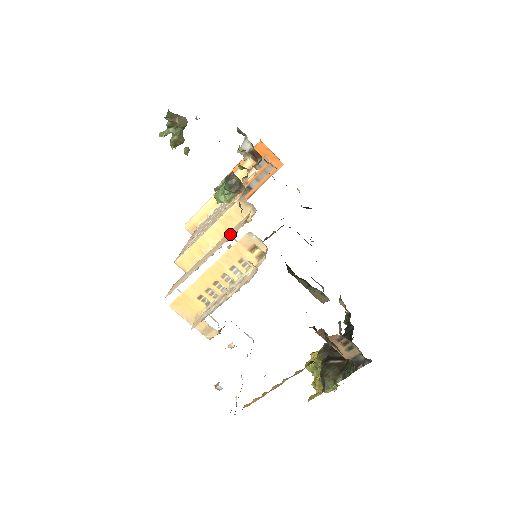
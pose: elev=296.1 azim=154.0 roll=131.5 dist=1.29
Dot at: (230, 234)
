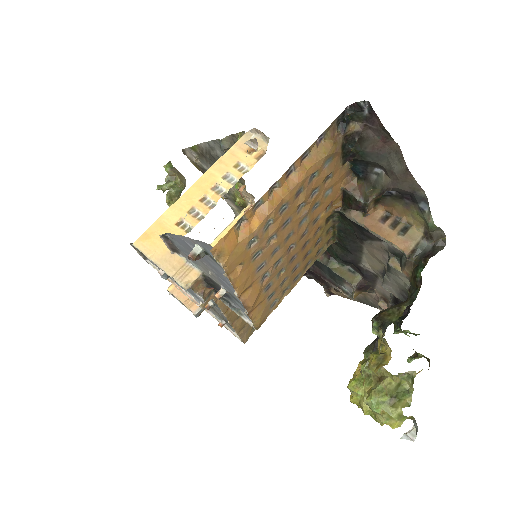
Dot at: occluded
